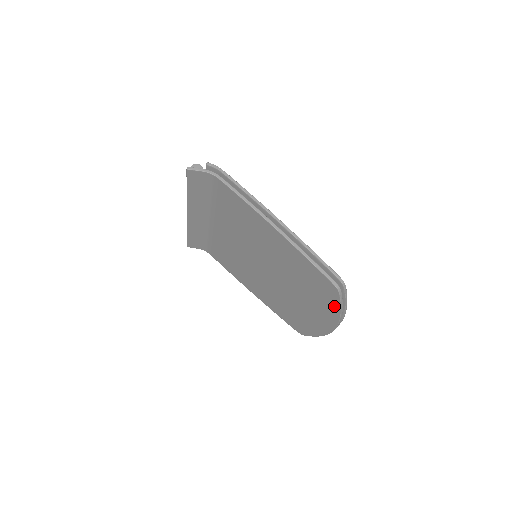
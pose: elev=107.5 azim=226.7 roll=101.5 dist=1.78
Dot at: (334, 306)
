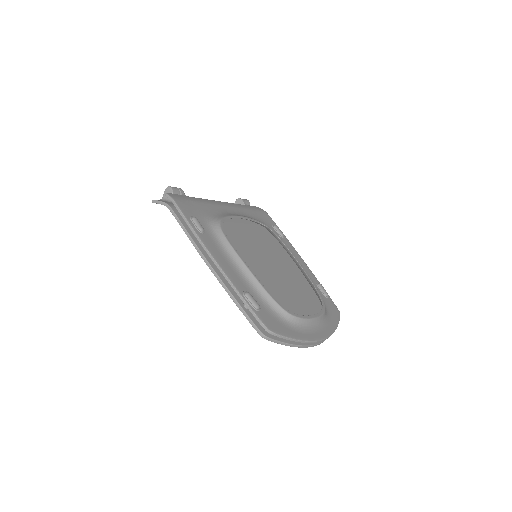
Dot at: occluded
